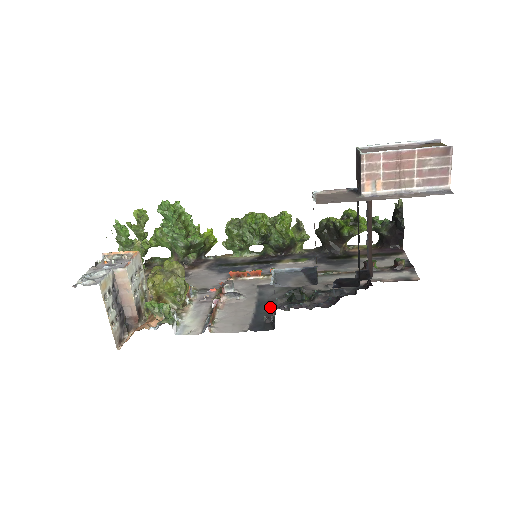
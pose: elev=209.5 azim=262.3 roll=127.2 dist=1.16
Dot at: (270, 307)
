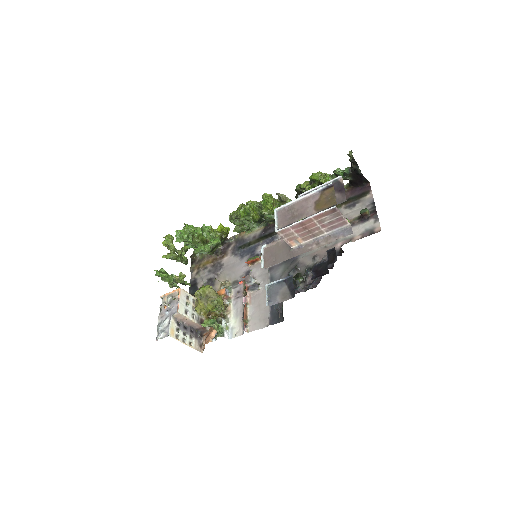
Dot at: occluded
